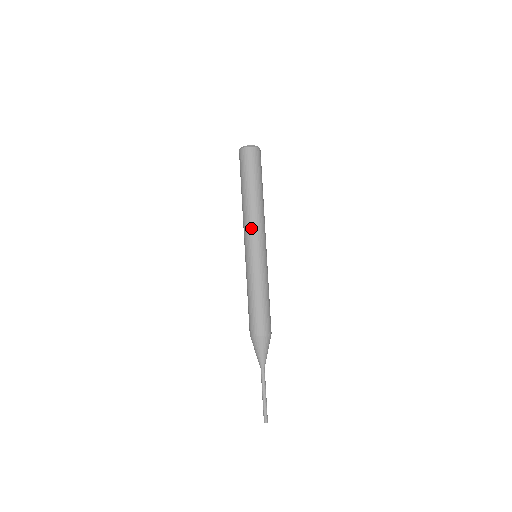
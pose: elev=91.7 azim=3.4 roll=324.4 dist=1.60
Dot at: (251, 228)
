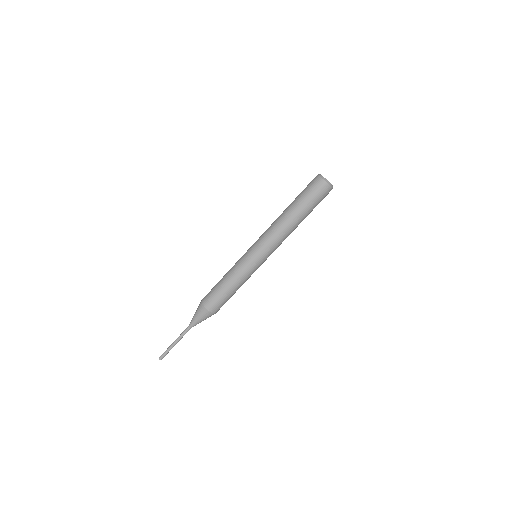
Dot at: (269, 236)
